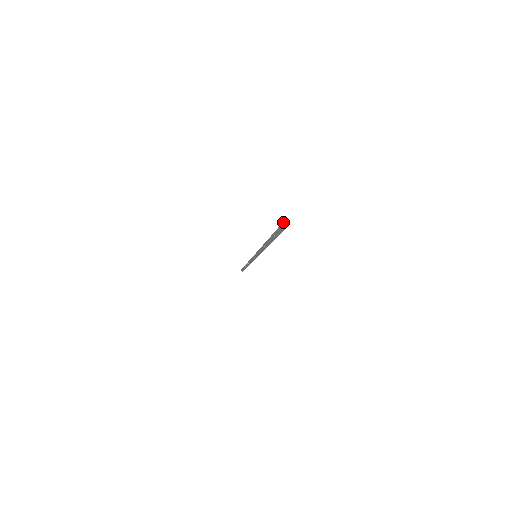
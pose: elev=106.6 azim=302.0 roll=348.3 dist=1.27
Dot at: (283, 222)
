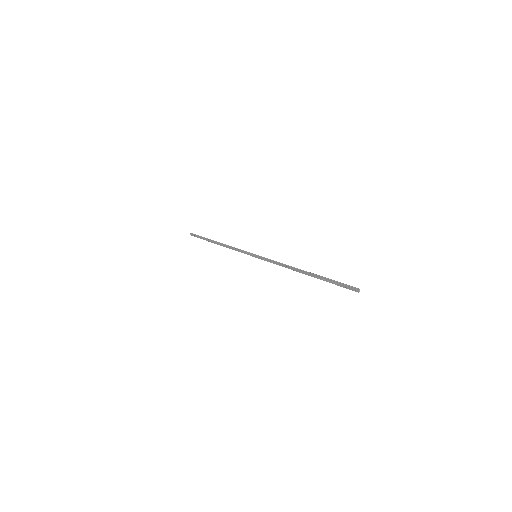
Dot at: (358, 290)
